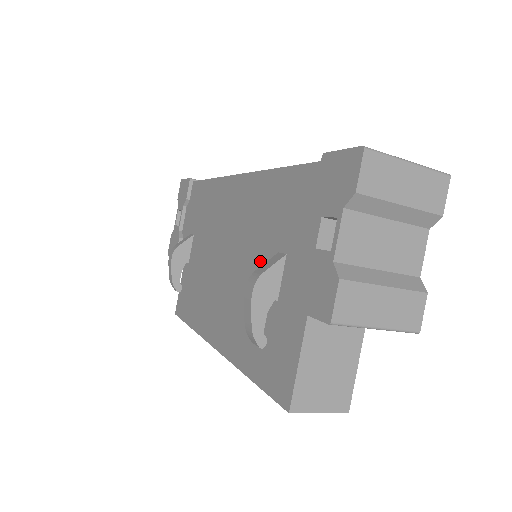
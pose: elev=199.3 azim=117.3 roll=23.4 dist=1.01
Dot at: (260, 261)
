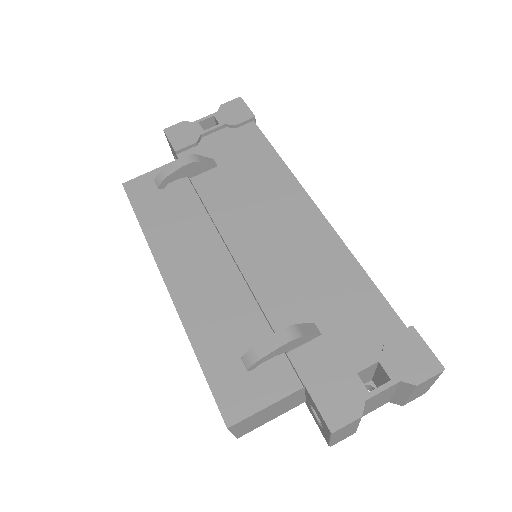
Dot at: (290, 303)
